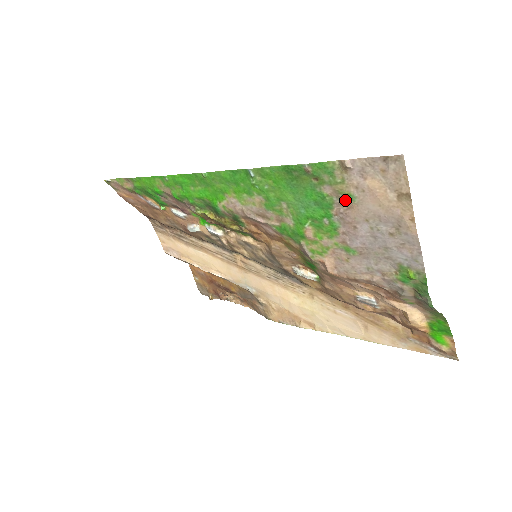
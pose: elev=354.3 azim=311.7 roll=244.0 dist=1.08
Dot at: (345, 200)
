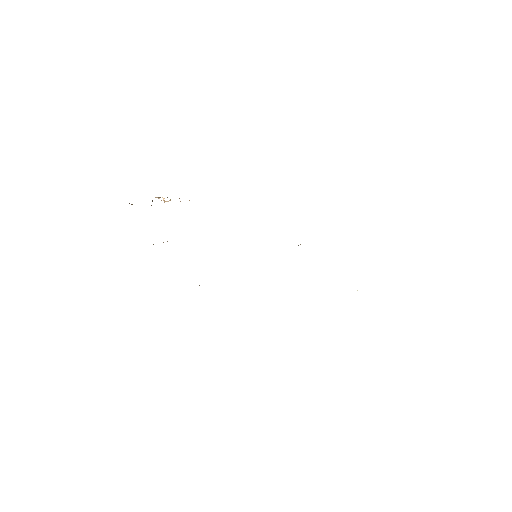
Dot at: occluded
